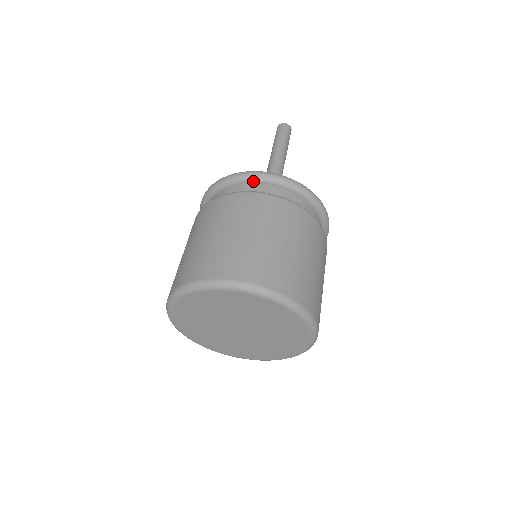
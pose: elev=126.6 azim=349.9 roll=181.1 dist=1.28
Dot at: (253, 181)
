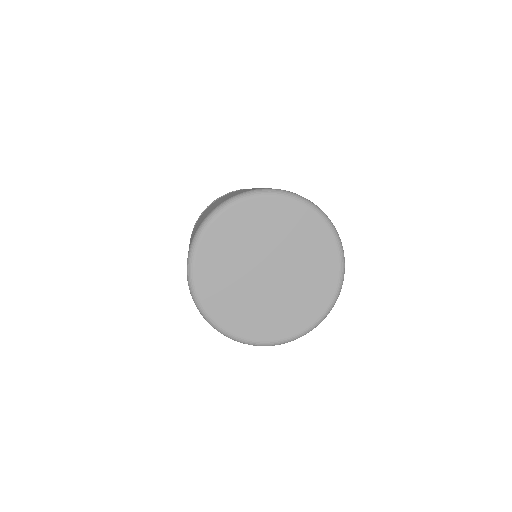
Dot at: occluded
